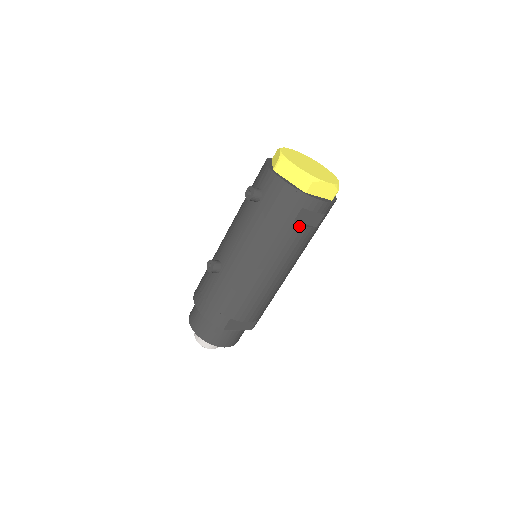
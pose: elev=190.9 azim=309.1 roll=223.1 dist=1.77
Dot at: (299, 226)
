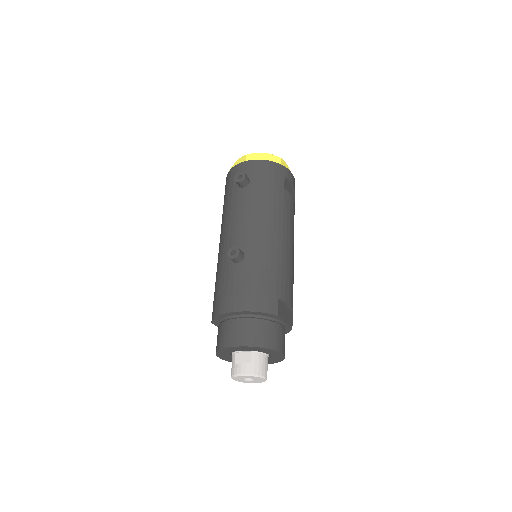
Dot at: (288, 193)
